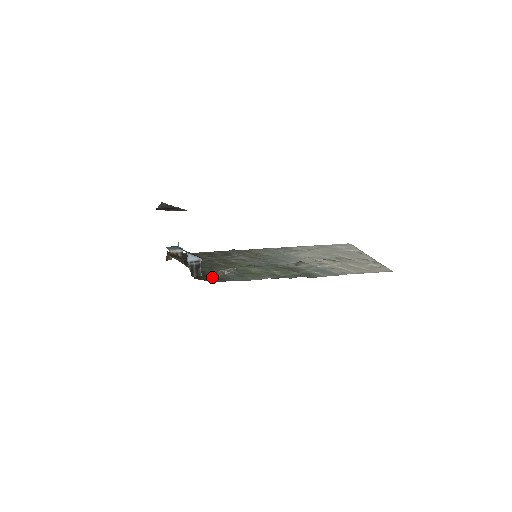
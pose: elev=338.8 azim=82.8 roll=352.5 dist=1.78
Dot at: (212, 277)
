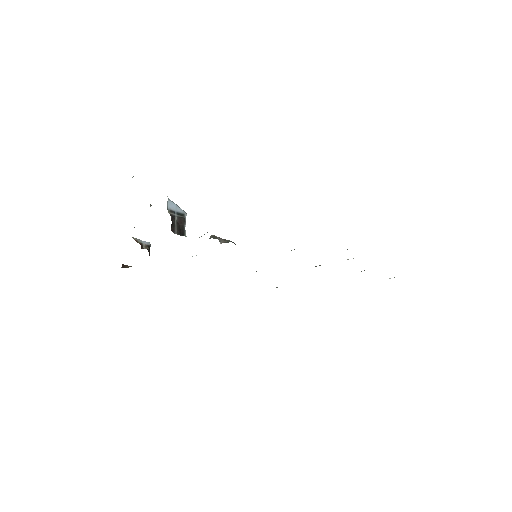
Dot at: occluded
